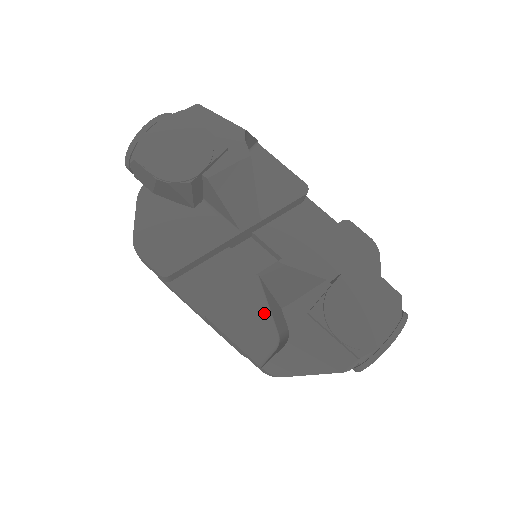
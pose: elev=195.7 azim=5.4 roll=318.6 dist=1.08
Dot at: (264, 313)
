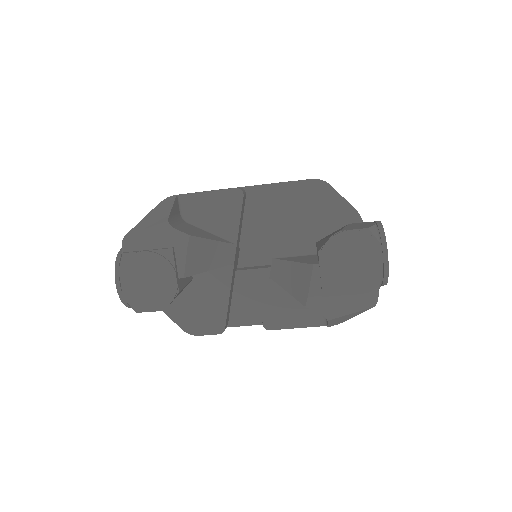
Dot at: occluded
